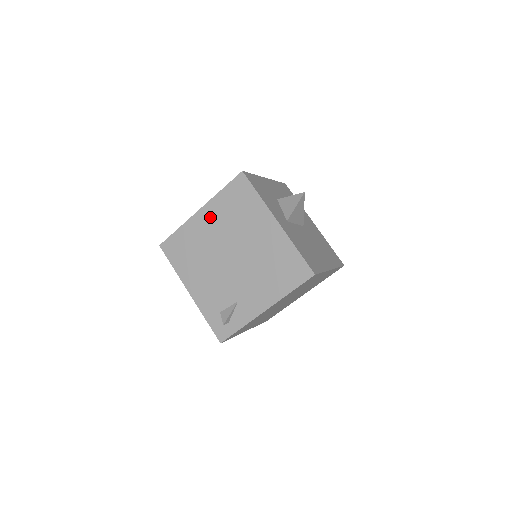
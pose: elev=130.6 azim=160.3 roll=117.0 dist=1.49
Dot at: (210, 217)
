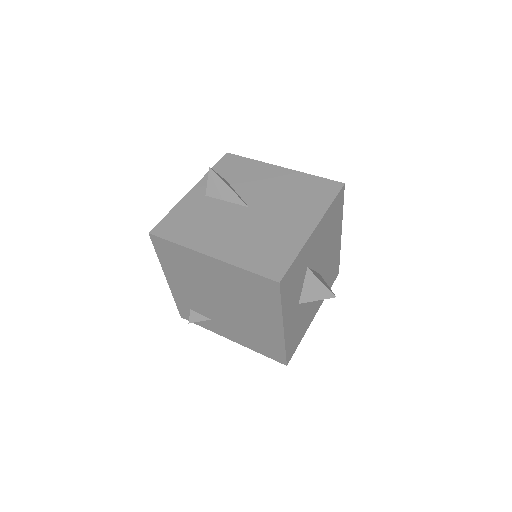
Dot at: (219, 270)
